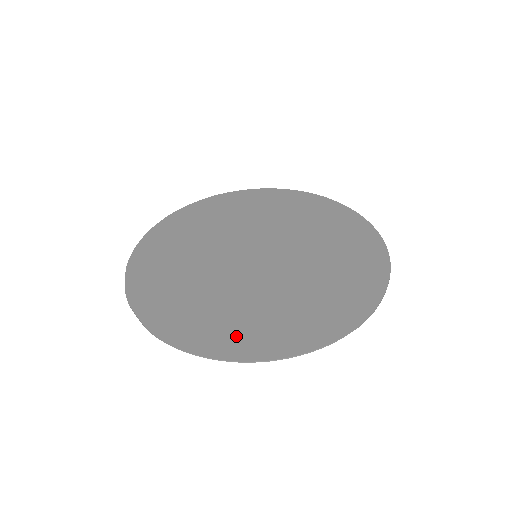
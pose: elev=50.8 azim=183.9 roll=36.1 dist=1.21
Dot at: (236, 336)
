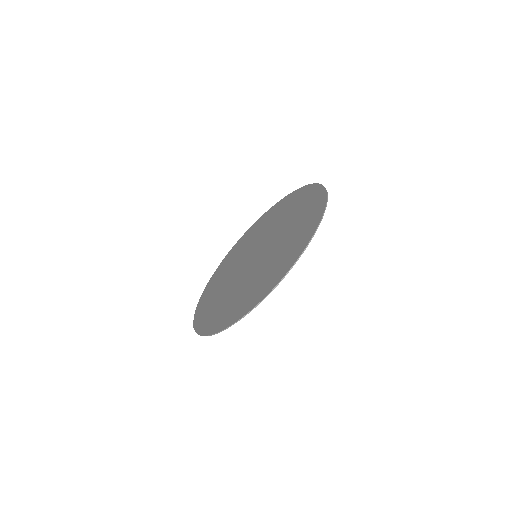
Dot at: (218, 319)
